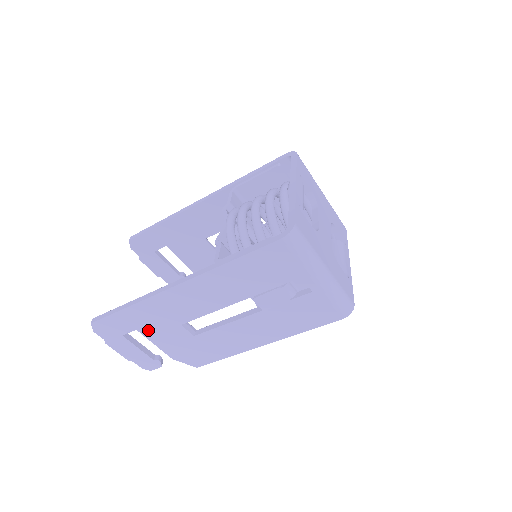
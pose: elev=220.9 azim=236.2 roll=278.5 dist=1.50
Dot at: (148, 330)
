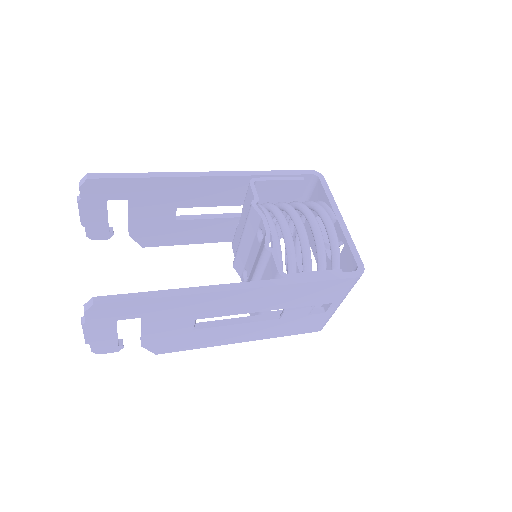
Dot at: (154, 319)
